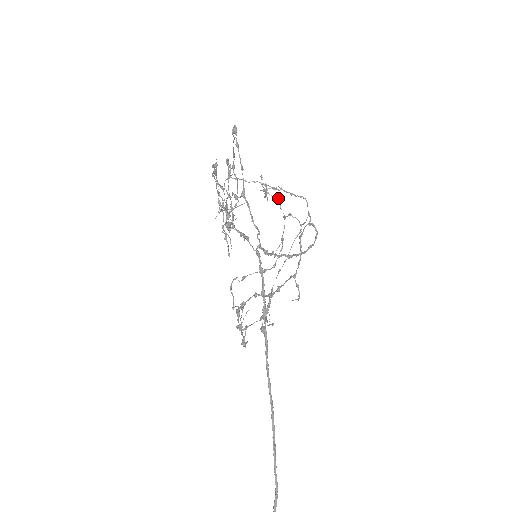
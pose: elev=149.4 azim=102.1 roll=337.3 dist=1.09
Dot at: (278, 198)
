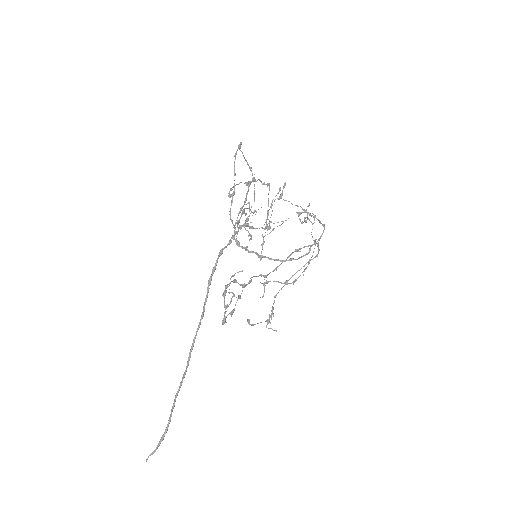
Dot at: (312, 224)
